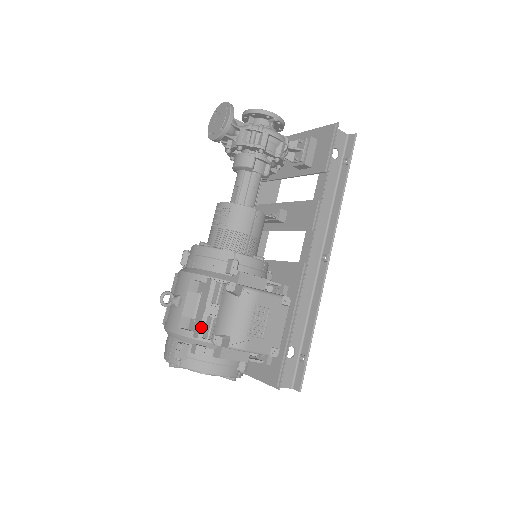
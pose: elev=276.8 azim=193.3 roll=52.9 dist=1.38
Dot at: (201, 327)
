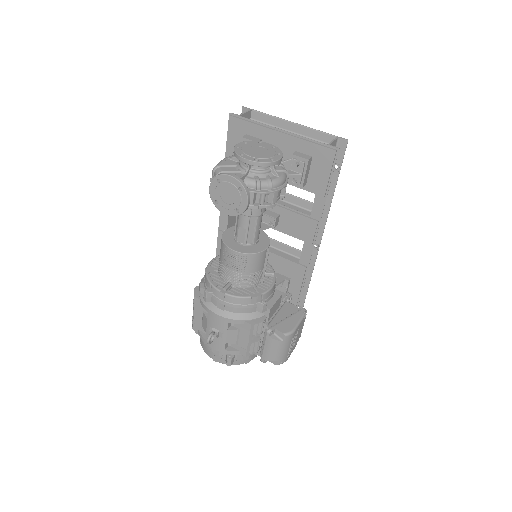
Dot at: (247, 351)
